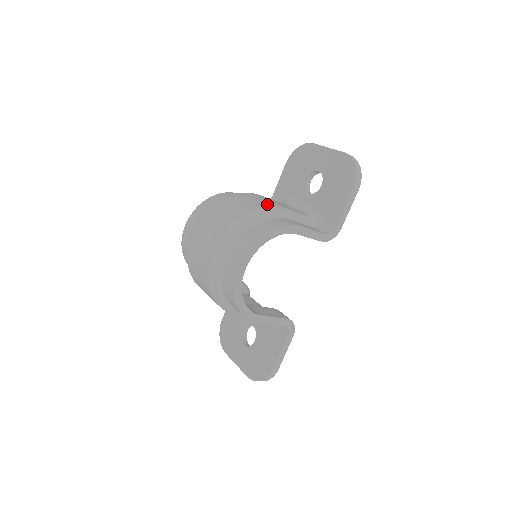
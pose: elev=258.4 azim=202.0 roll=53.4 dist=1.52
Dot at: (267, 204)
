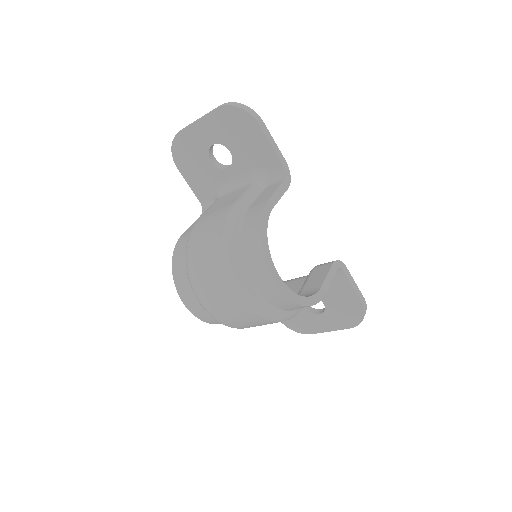
Dot at: (224, 217)
